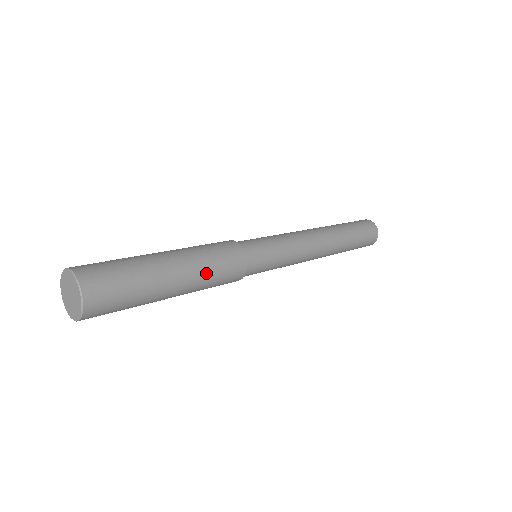
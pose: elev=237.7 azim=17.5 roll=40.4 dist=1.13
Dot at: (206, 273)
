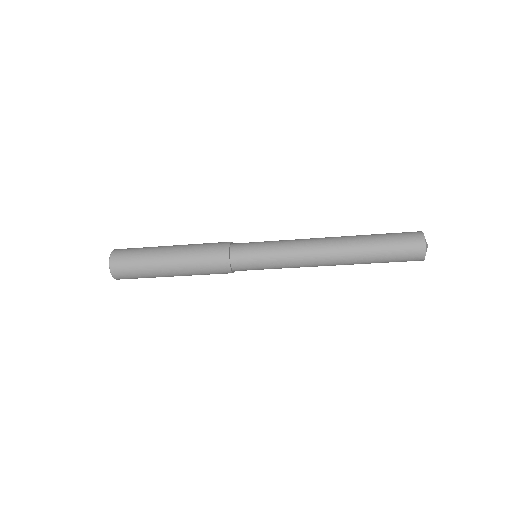
Dot at: (191, 256)
